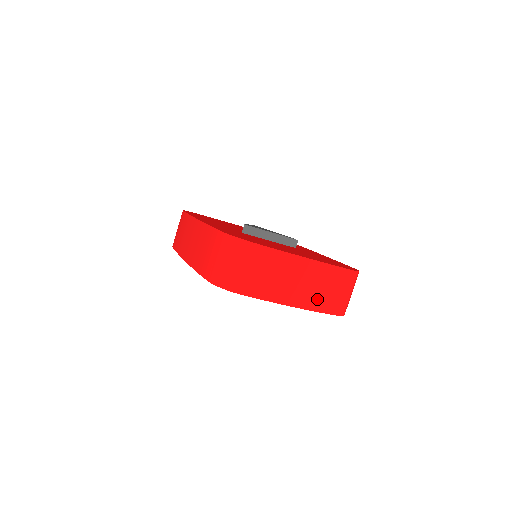
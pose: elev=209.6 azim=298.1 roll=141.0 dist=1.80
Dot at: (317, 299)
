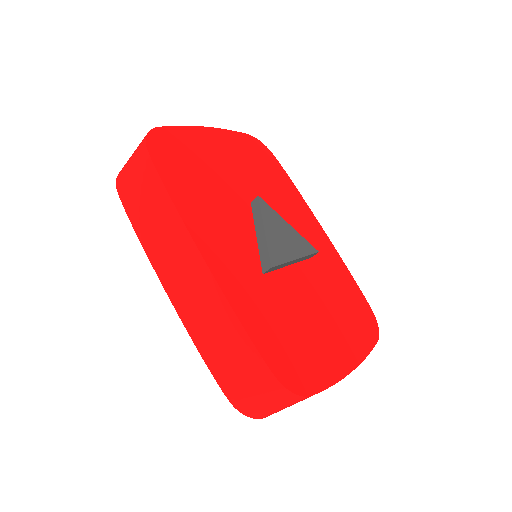
Dot at: occluded
